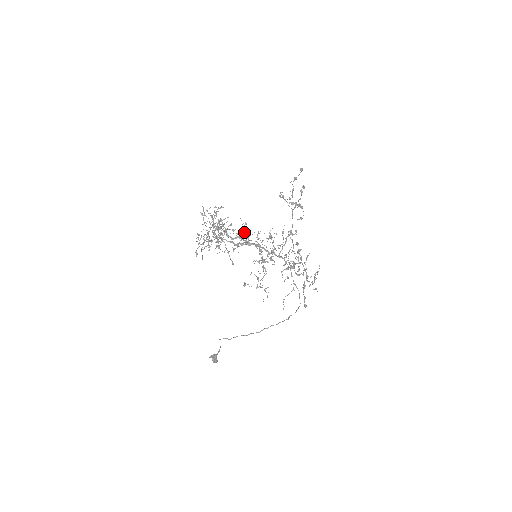
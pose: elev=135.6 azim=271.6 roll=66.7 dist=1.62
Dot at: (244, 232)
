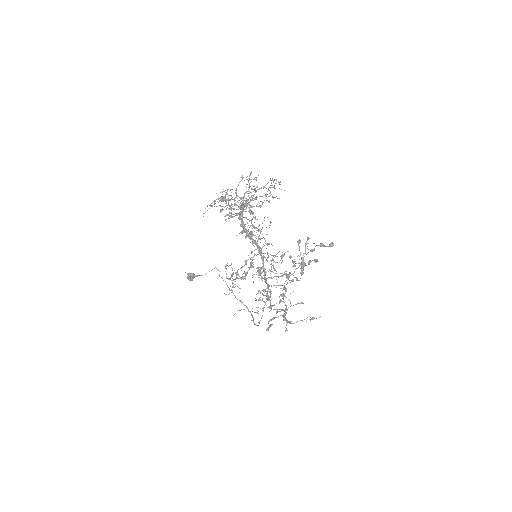
Dot at: occluded
